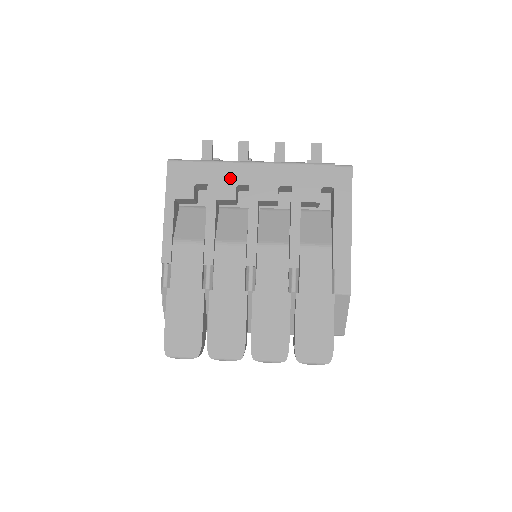
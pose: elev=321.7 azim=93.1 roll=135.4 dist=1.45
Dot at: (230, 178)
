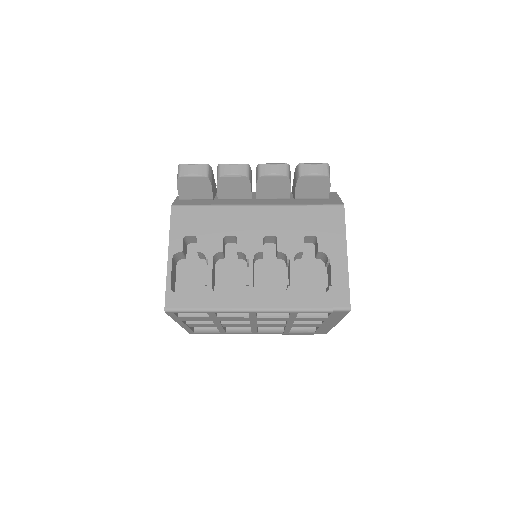
Dot at: occluded
